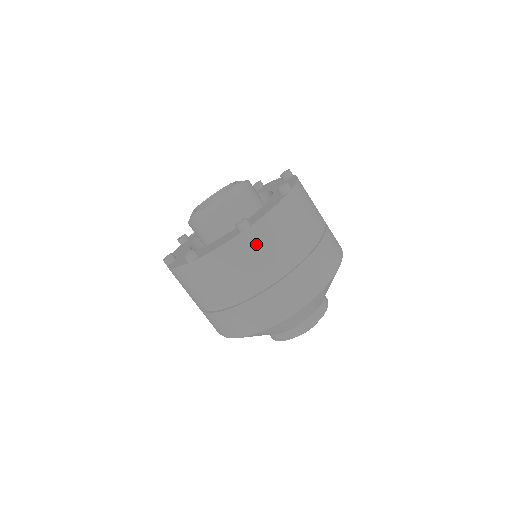
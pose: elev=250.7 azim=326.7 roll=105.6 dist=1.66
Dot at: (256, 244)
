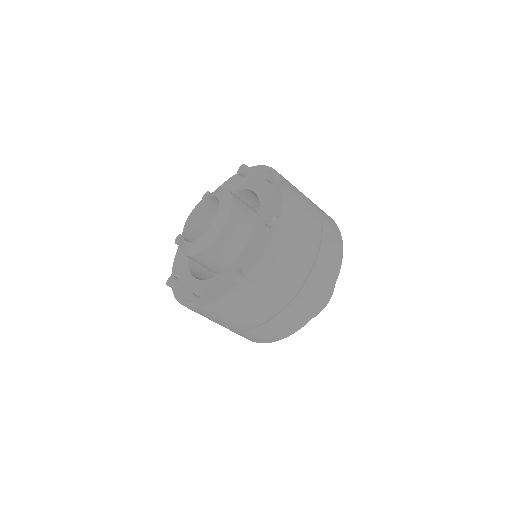
Dot at: (290, 231)
